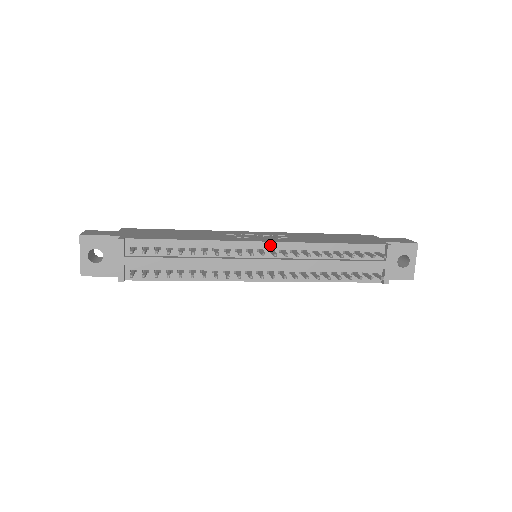
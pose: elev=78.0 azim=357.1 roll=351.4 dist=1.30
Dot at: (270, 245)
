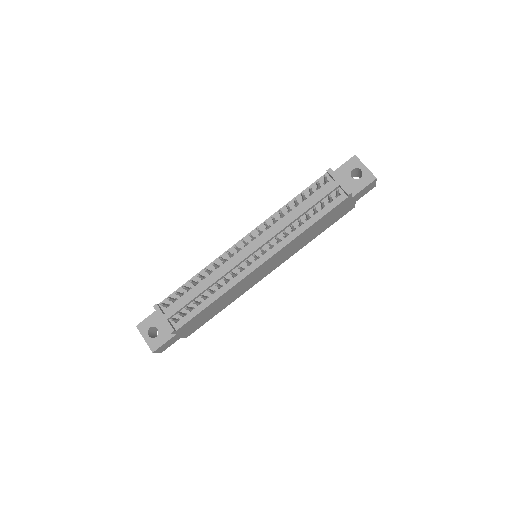
Dot at: (249, 236)
